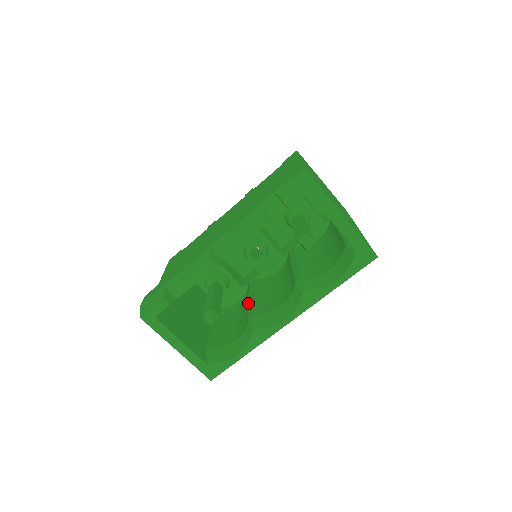
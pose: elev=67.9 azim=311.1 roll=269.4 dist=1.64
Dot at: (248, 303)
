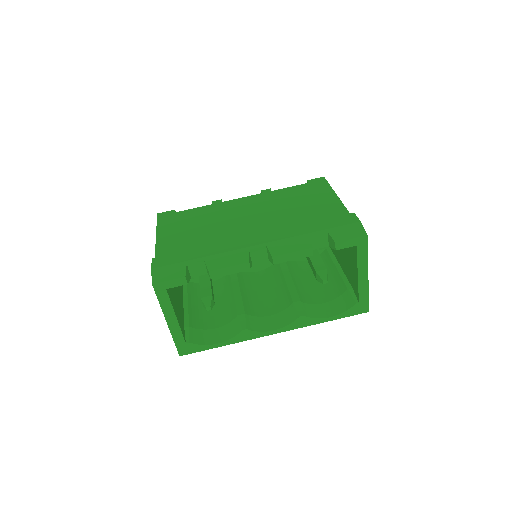
Dot at: (234, 296)
